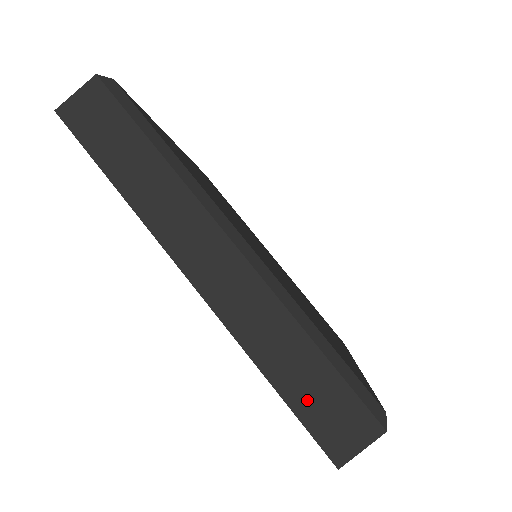
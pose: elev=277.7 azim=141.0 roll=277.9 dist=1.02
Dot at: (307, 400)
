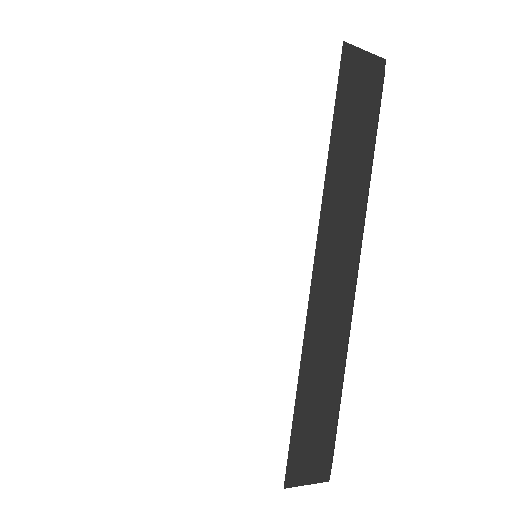
Dot at: (307, 422)
